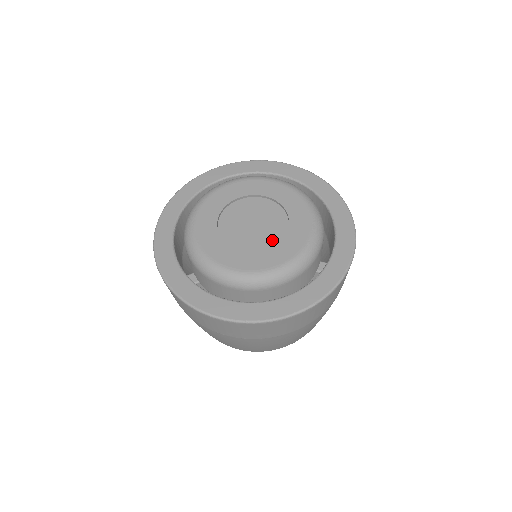
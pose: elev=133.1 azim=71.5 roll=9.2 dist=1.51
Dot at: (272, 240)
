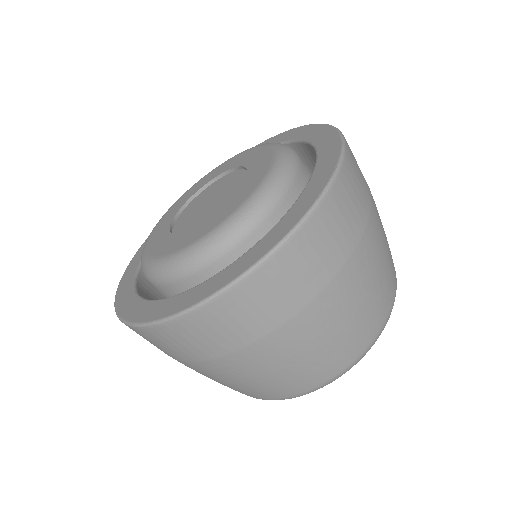
Dot at: occluded
